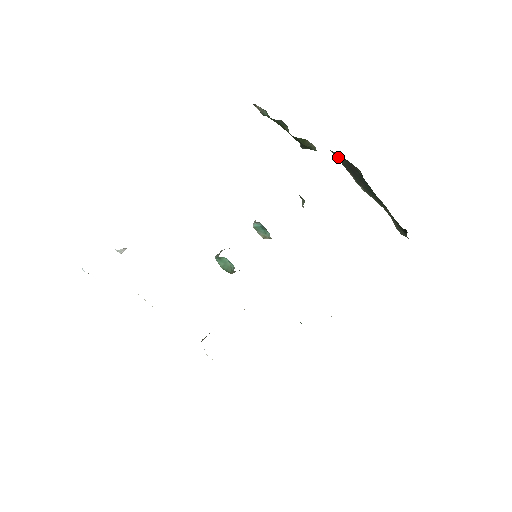
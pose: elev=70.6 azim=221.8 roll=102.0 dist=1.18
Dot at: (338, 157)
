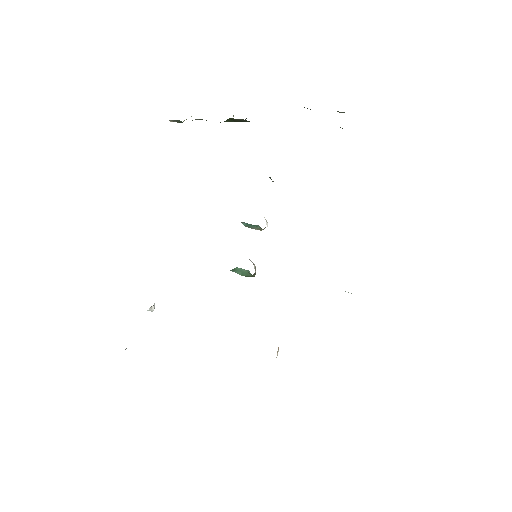
Dot at: occluded
